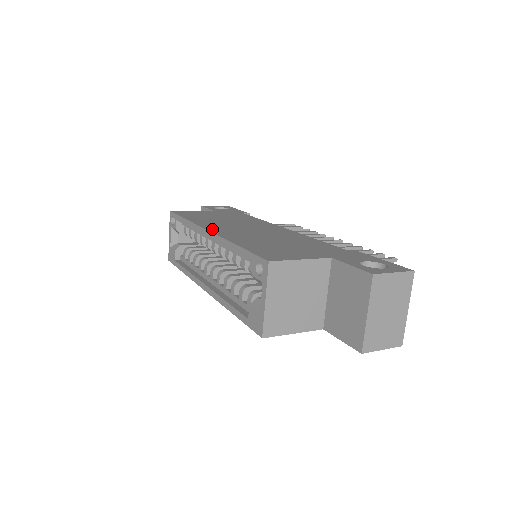
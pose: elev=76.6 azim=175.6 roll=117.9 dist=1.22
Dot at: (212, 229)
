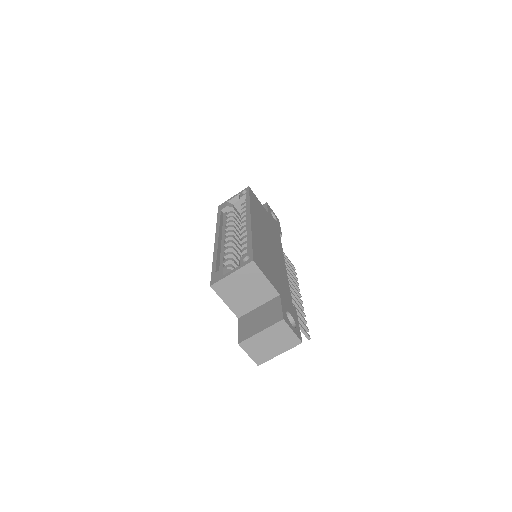
Dot at: (253, 219)
